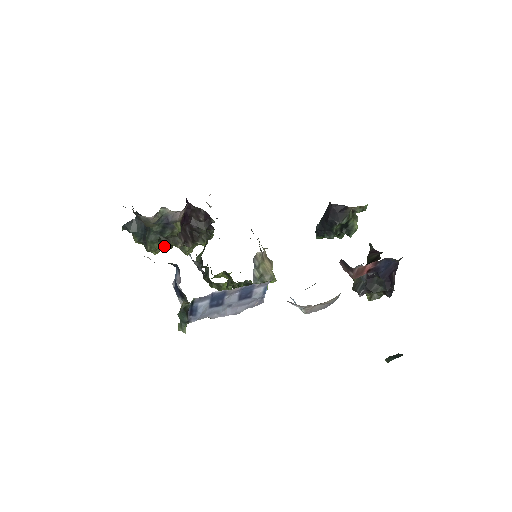
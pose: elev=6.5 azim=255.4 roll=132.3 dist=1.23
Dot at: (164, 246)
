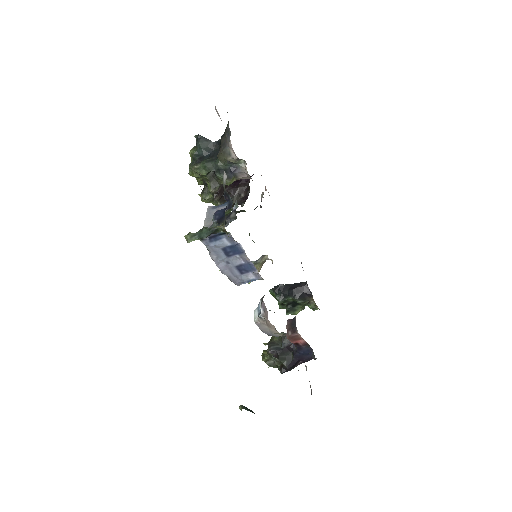
Dot at: (201, 178)
